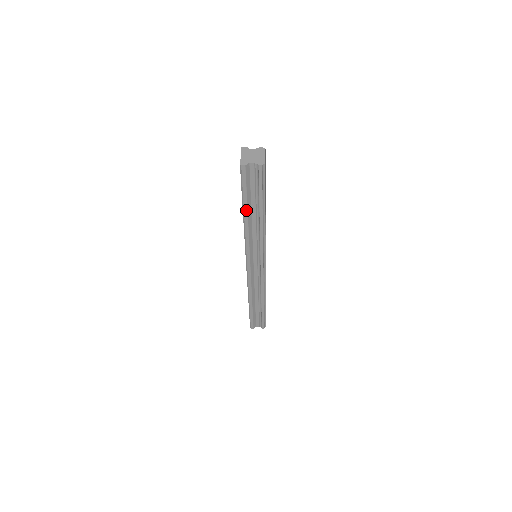
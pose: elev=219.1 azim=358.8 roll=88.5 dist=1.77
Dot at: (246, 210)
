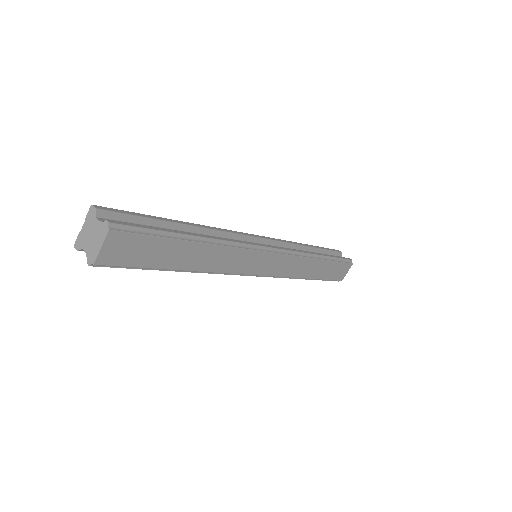
Dot at: occluded
